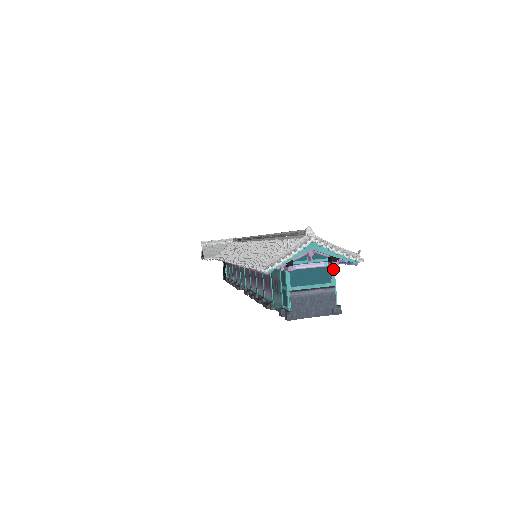
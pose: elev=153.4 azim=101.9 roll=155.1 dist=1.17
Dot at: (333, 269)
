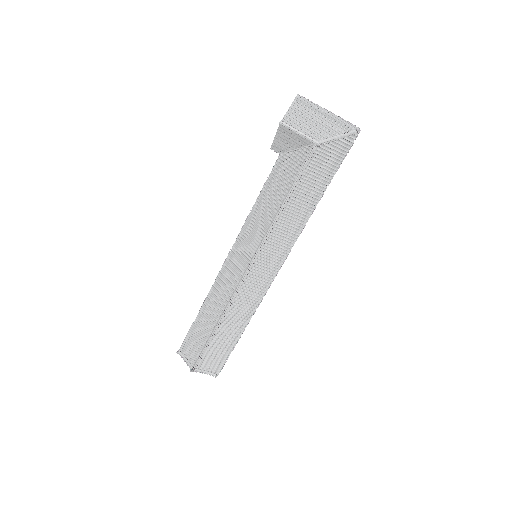
Dot at: occluded
